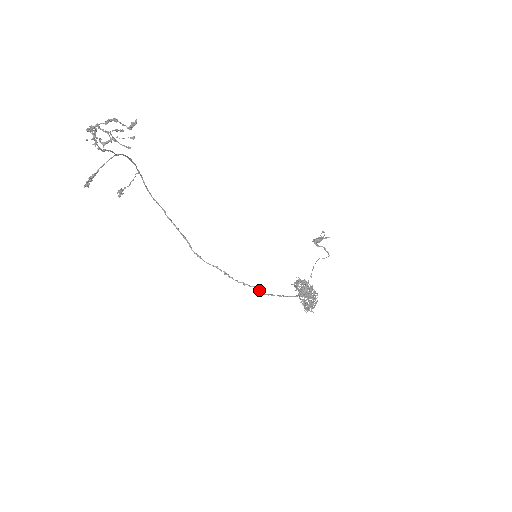
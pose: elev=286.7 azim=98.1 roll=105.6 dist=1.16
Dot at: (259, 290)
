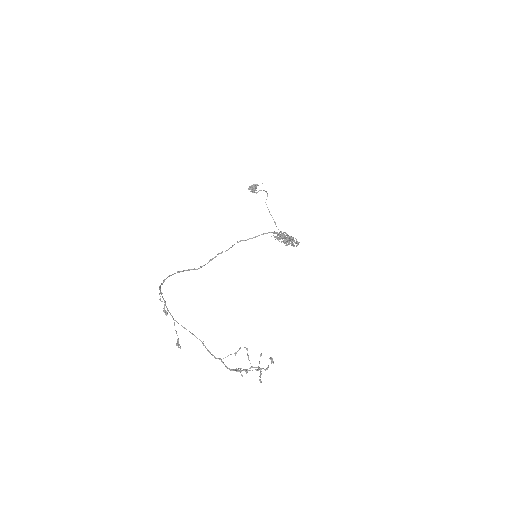
Dot at: (240, 241)
